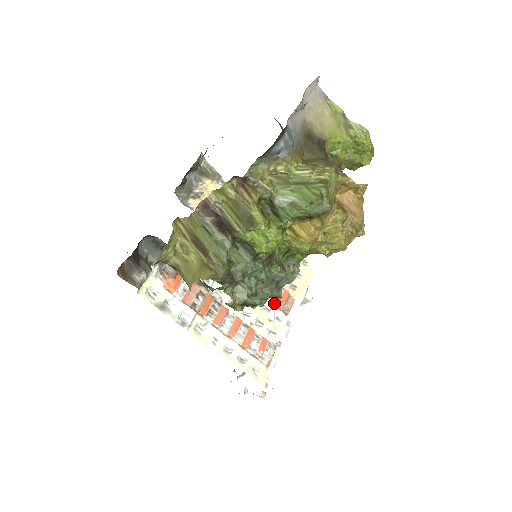
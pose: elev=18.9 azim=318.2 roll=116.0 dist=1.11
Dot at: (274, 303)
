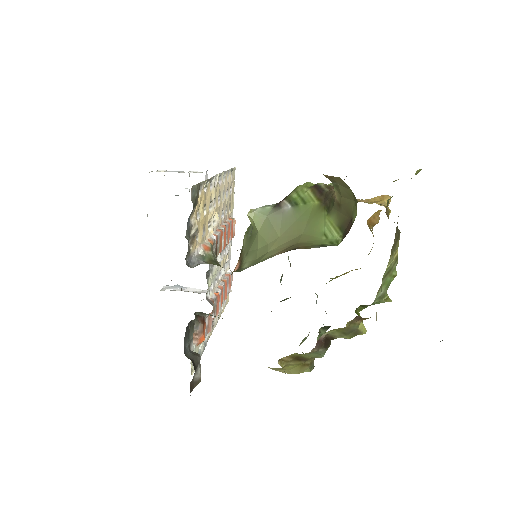
Dot at: occluded
